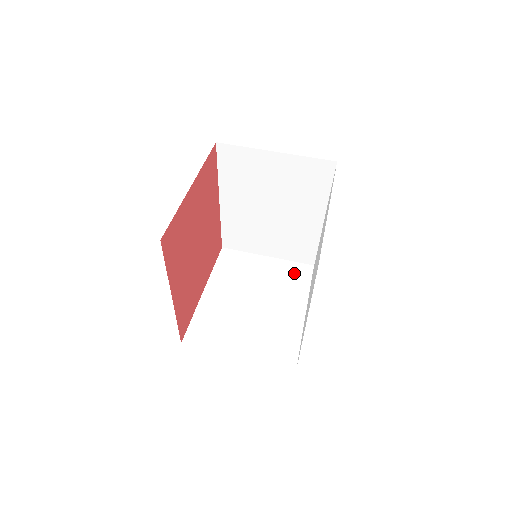
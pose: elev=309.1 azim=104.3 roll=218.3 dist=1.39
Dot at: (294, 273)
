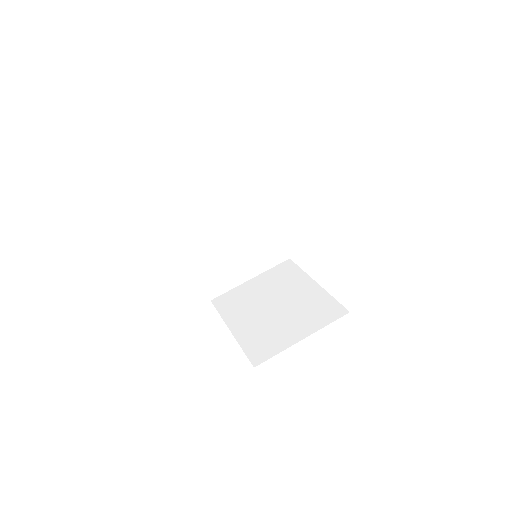
Dot at: (279, 273)
